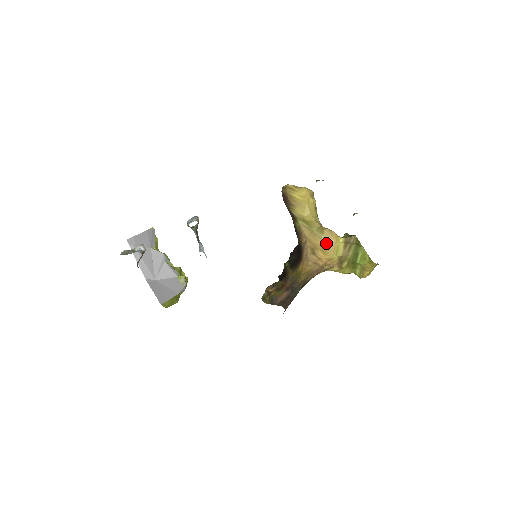
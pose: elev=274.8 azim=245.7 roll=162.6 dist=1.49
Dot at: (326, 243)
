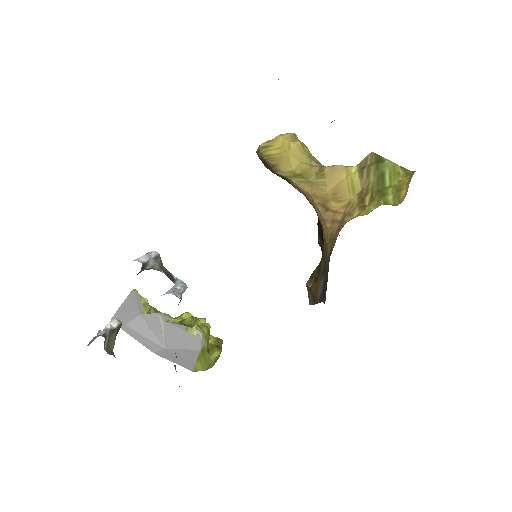
Dot at: (335, 186)
